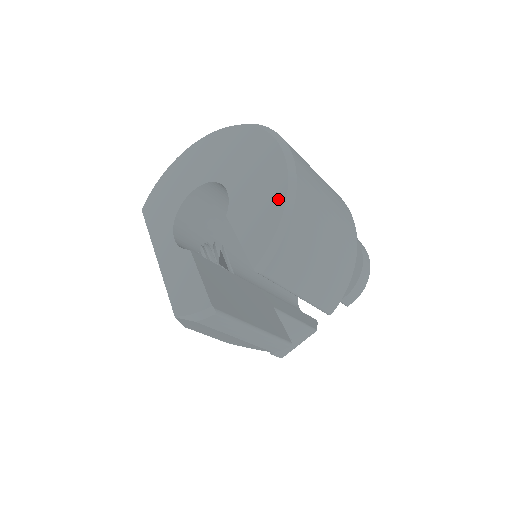
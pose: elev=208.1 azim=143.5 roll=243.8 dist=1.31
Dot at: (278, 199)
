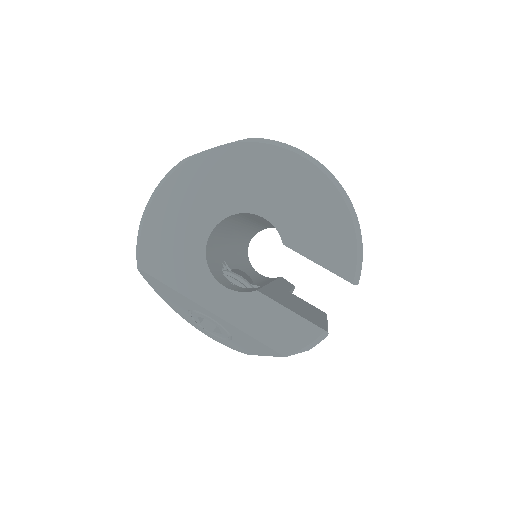
Dot at: (340, 214)
